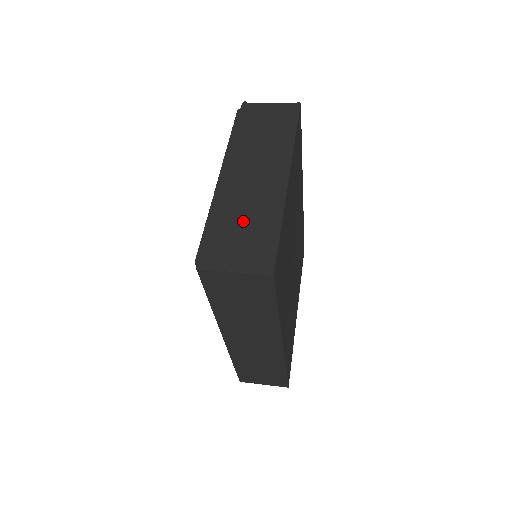
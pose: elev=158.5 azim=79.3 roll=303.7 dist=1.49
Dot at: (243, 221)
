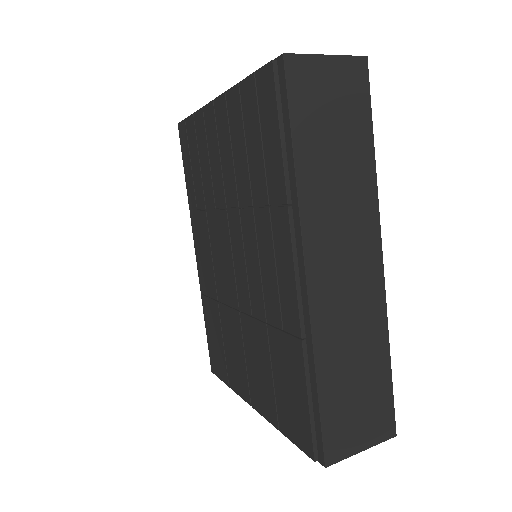
Dot at: occluded
